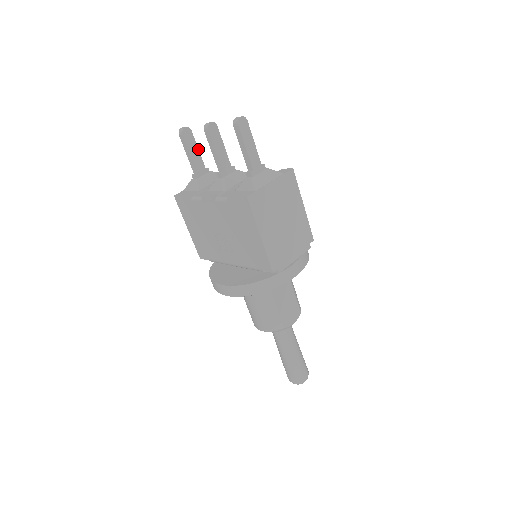
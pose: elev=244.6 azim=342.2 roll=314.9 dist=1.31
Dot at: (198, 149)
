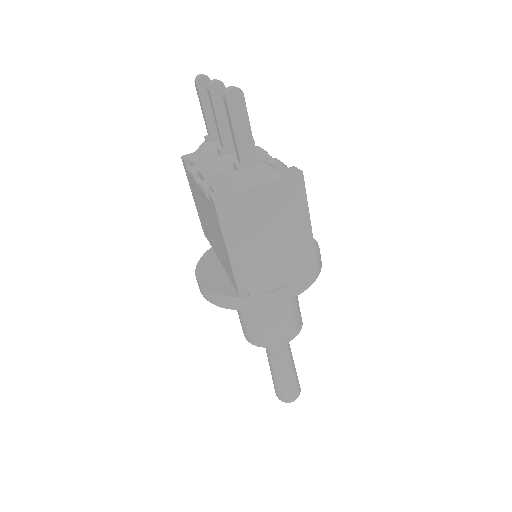
Dot at: occluded
